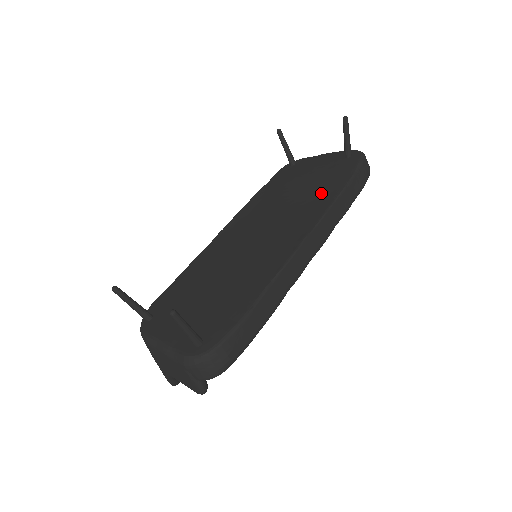
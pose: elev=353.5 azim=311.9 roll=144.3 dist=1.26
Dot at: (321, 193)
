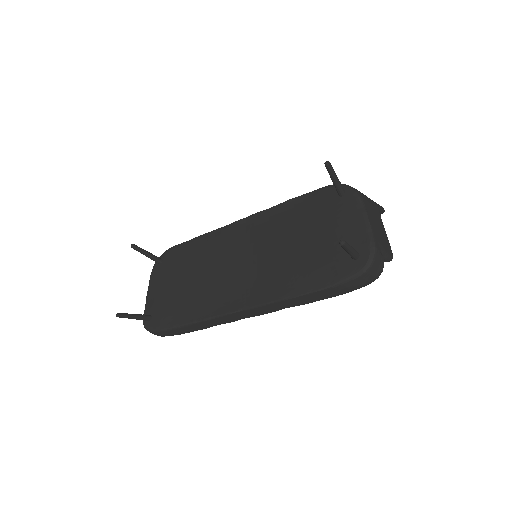
Dot at: (293, 276)
